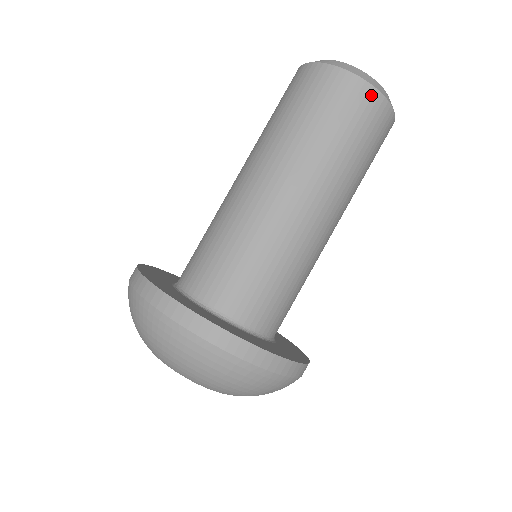
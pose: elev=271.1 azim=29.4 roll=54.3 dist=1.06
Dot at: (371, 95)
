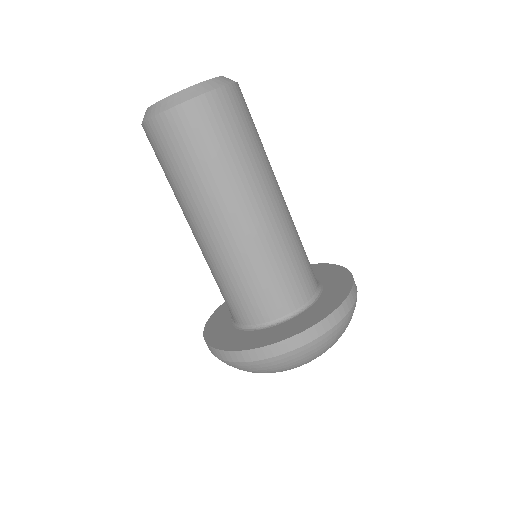
Dot at: (189, 109)
